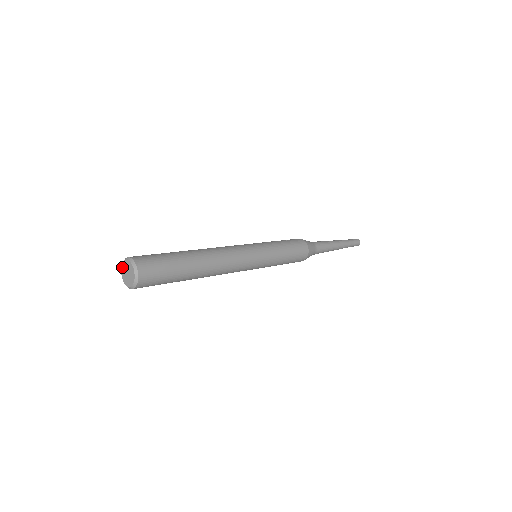
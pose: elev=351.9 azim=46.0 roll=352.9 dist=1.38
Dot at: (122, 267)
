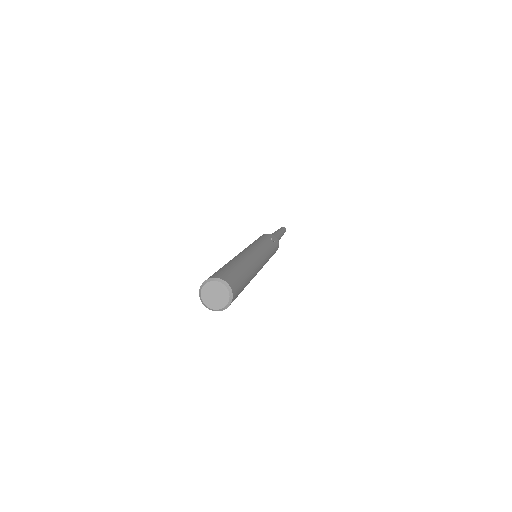
Dot at: (211, 283)
